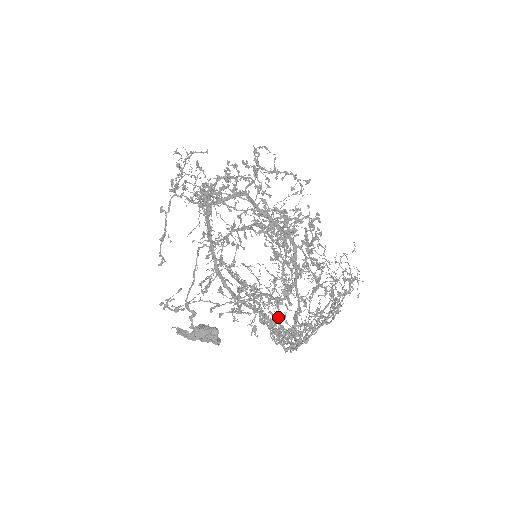
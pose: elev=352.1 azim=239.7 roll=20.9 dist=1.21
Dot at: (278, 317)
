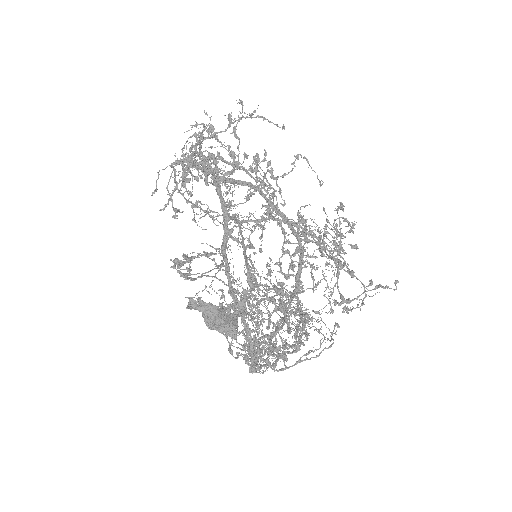
Dot at: (259, 330)
